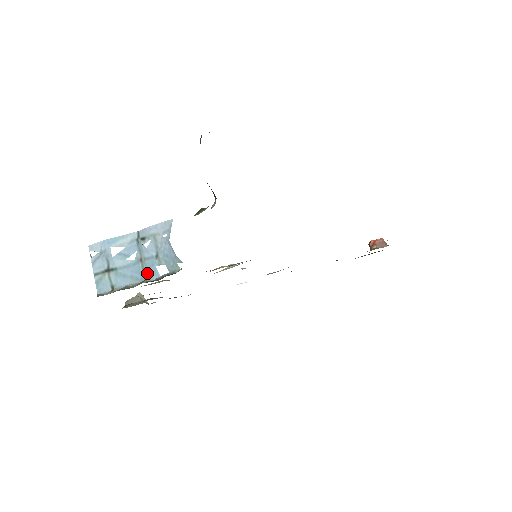
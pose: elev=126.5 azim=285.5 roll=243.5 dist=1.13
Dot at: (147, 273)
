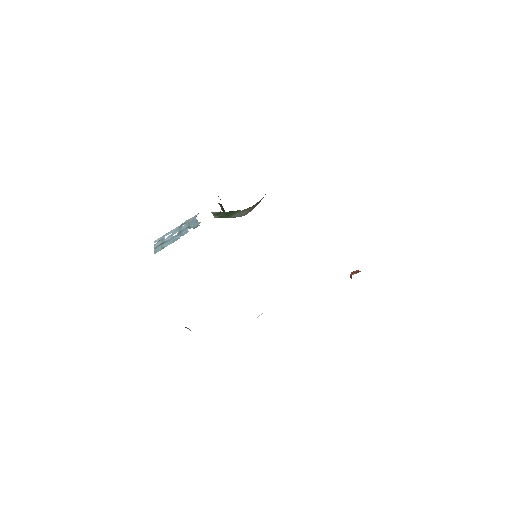
Dot at: (182, 234)
